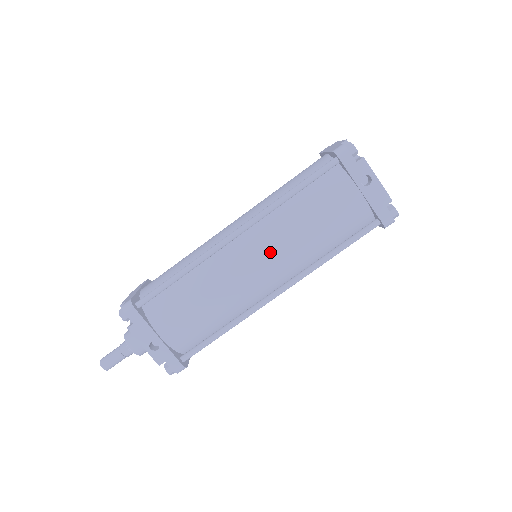
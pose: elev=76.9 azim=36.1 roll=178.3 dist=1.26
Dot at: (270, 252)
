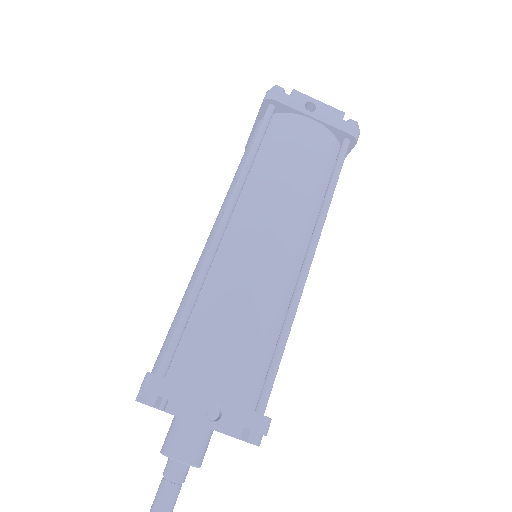
Dot at: (272, 217)
